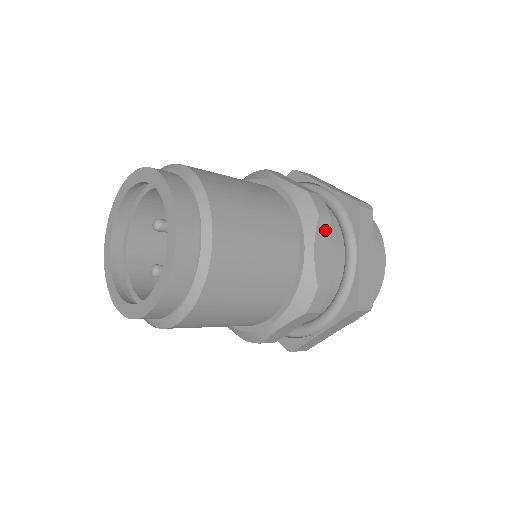
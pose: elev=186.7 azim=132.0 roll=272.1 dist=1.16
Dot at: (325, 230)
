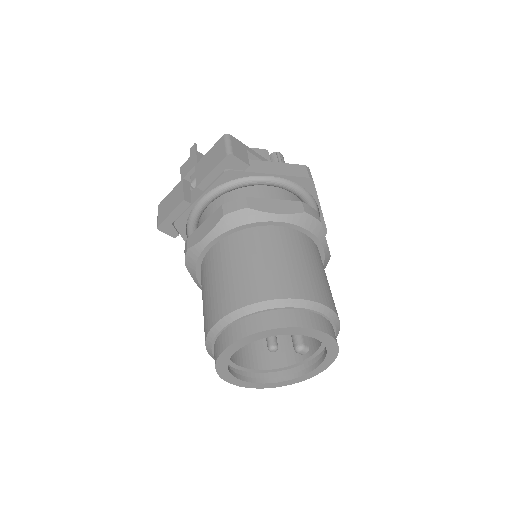
Dot at: occluded
